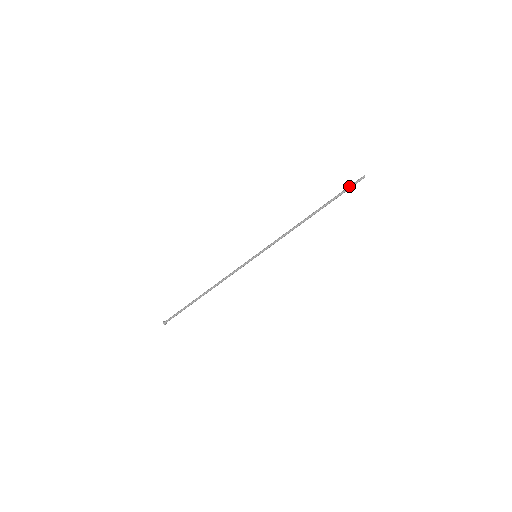
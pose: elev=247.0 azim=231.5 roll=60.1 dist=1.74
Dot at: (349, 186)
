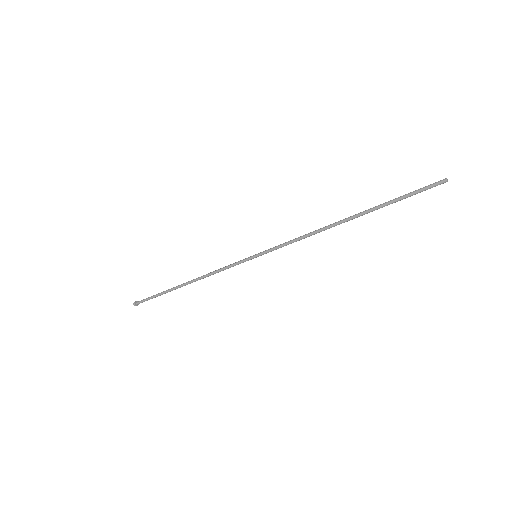
Dot at: (417, 193)
